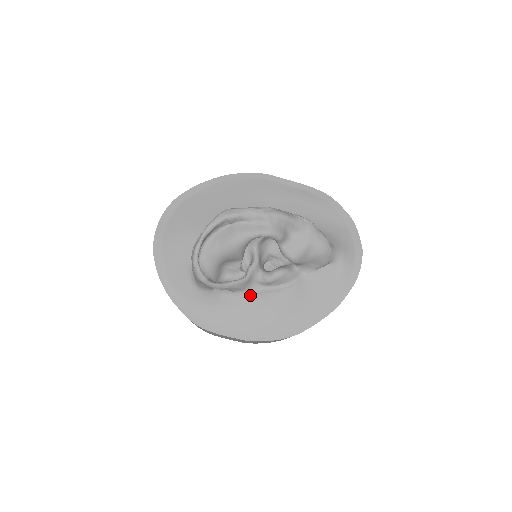
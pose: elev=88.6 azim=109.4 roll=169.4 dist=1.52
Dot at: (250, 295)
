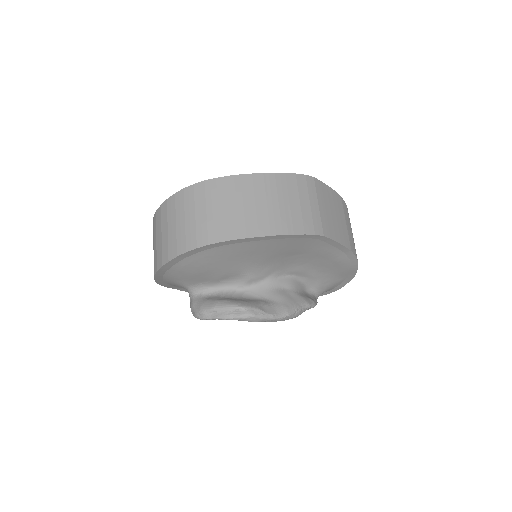
Dot at: occluded
